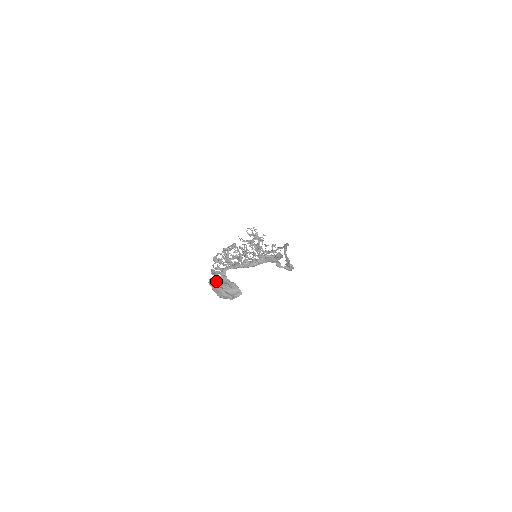
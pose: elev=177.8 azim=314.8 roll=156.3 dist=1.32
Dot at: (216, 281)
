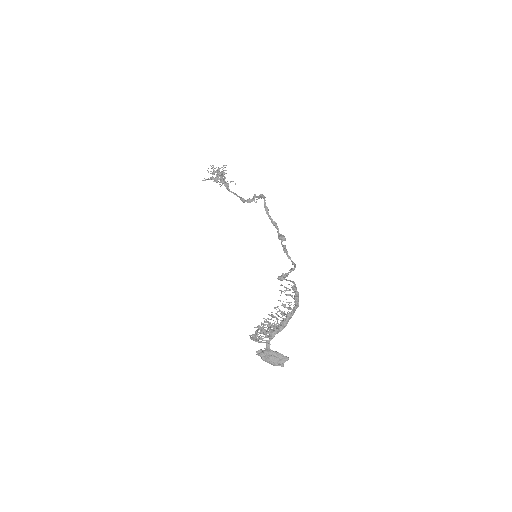
Dot at: (263, 354)
